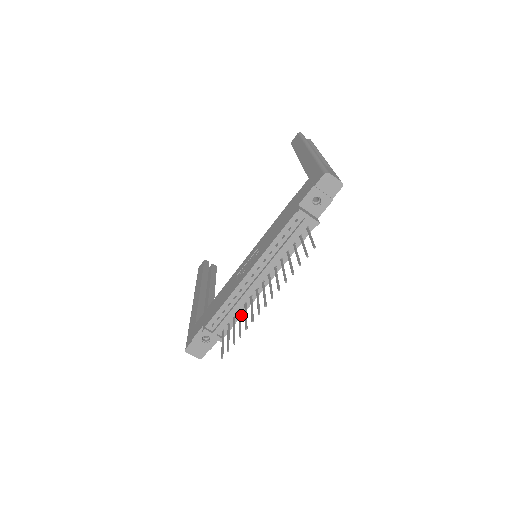
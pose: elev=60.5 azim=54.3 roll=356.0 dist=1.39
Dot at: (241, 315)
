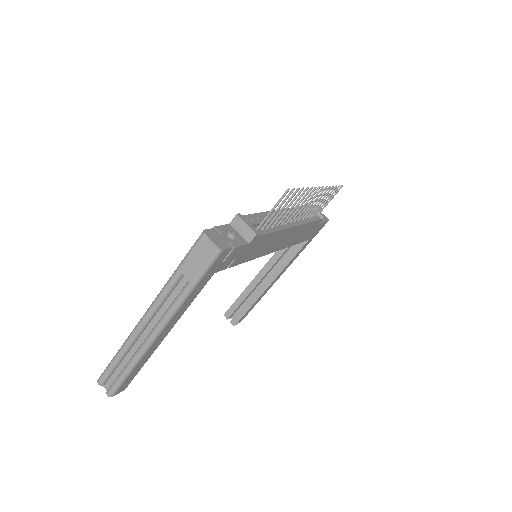
Dot at: (274, 231)
